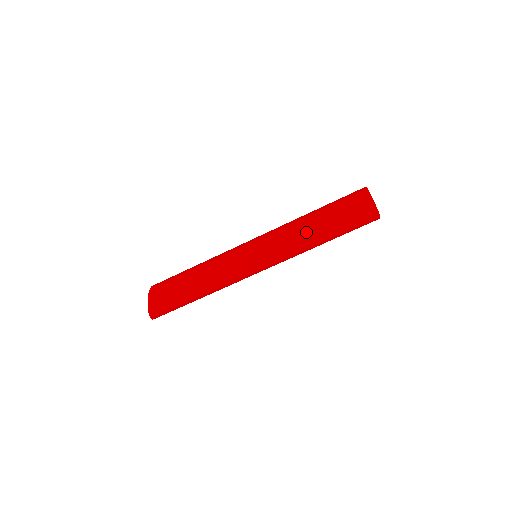
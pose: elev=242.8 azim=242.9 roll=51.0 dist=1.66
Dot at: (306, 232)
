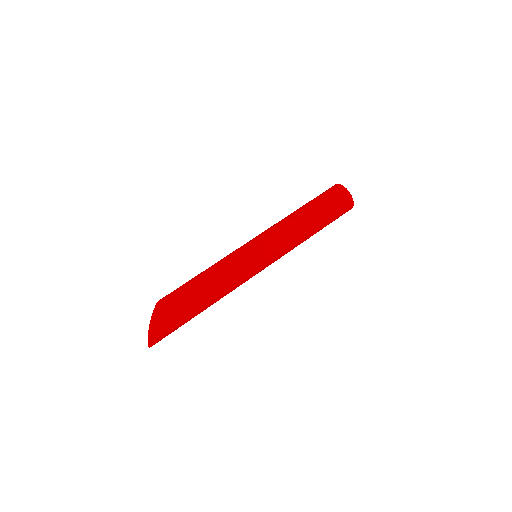
Dot at: (295, 216)
